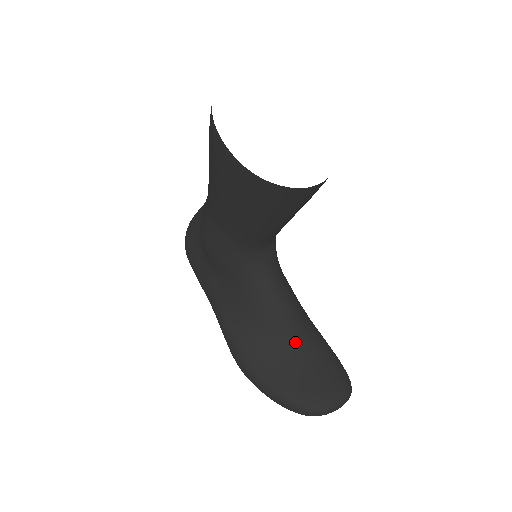
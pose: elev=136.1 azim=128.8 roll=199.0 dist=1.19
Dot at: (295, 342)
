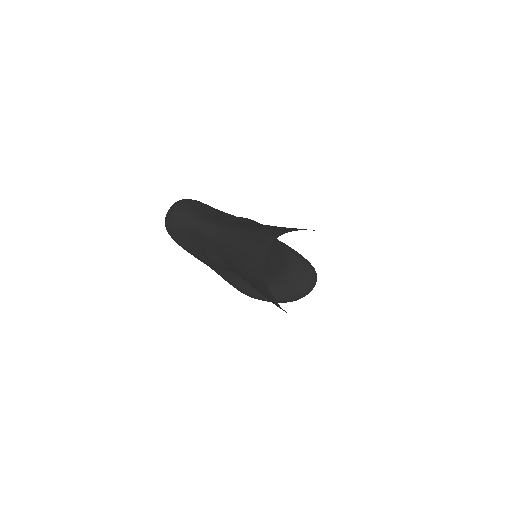
Dot at: (282, 272)
